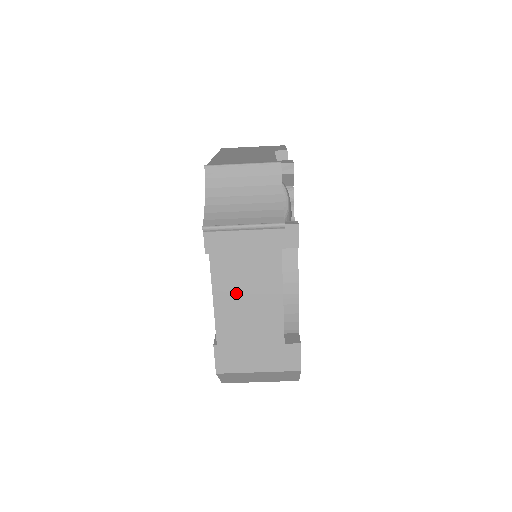
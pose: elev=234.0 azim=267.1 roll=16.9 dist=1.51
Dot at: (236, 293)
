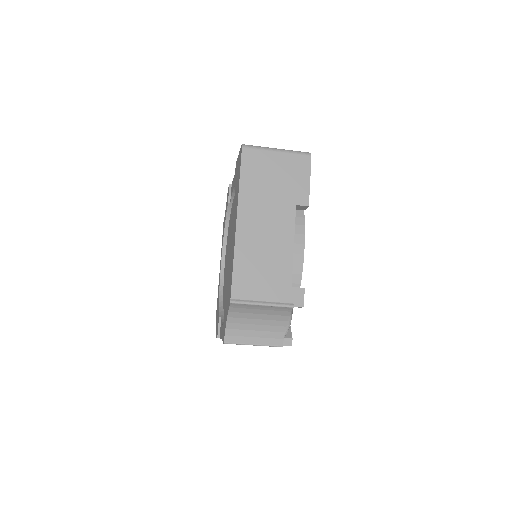
Dot at: occluded
